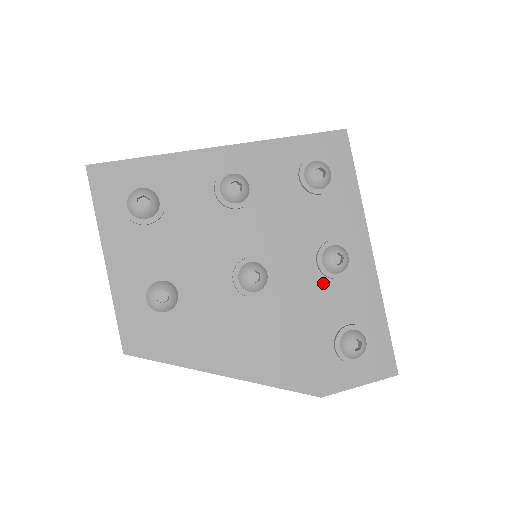
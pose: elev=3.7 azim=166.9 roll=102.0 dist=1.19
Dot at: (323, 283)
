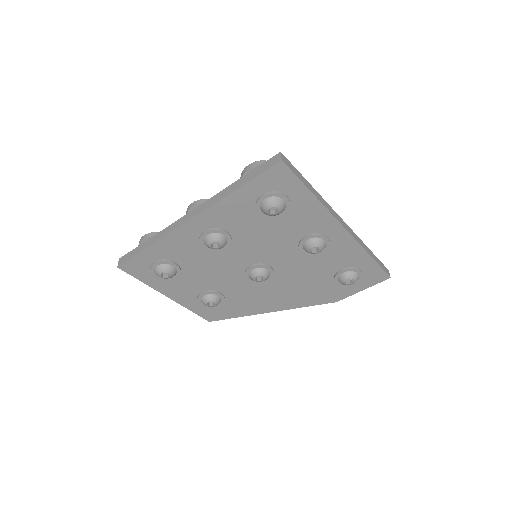
Dot at: (312, 258)
